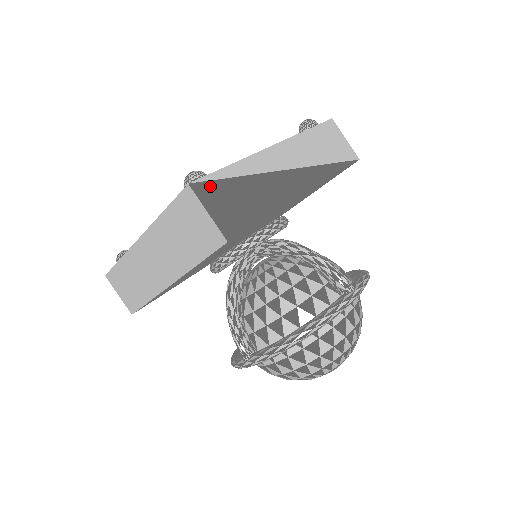
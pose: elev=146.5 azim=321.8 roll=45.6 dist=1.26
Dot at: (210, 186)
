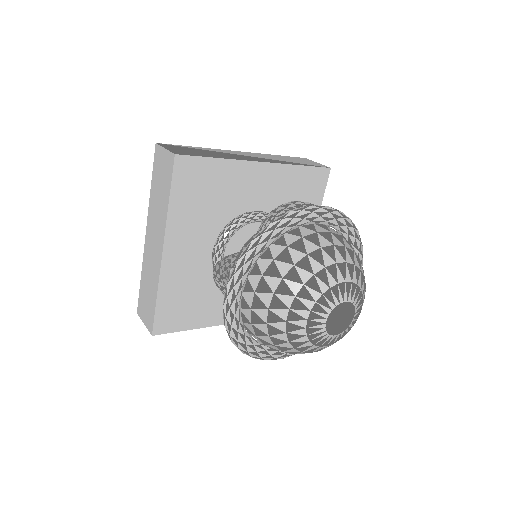
Dot at: (173, 146)
